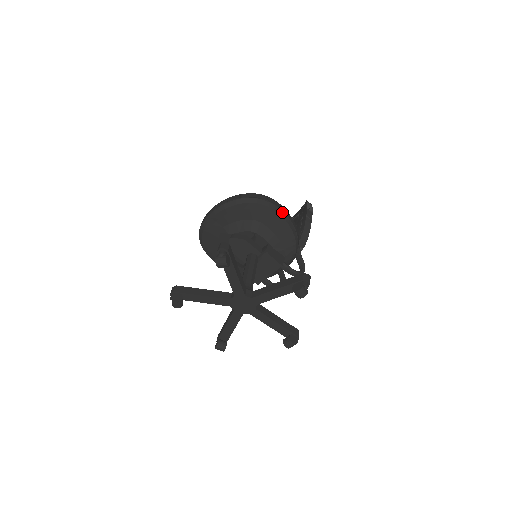
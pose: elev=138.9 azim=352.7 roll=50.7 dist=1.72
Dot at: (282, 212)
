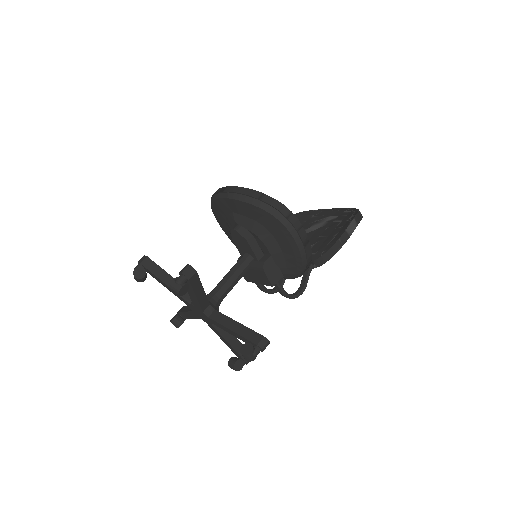
Dot at: (299, 237)
